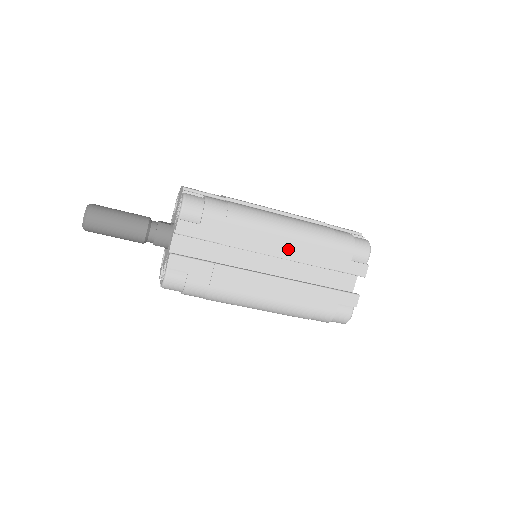
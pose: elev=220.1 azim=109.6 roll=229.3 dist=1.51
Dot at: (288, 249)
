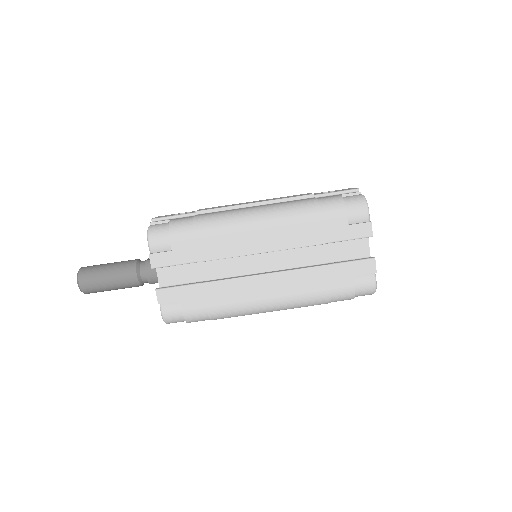
Dot at: (271, 240)
